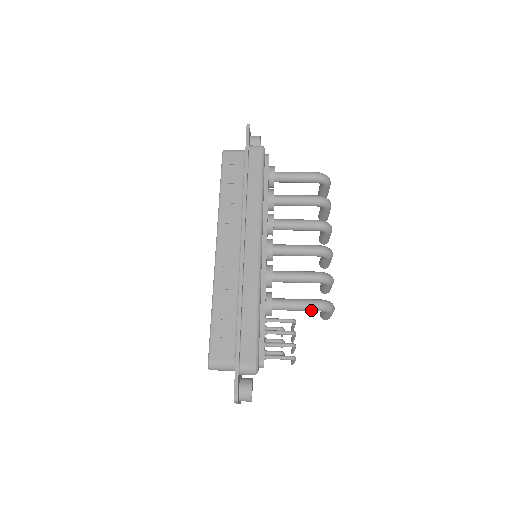
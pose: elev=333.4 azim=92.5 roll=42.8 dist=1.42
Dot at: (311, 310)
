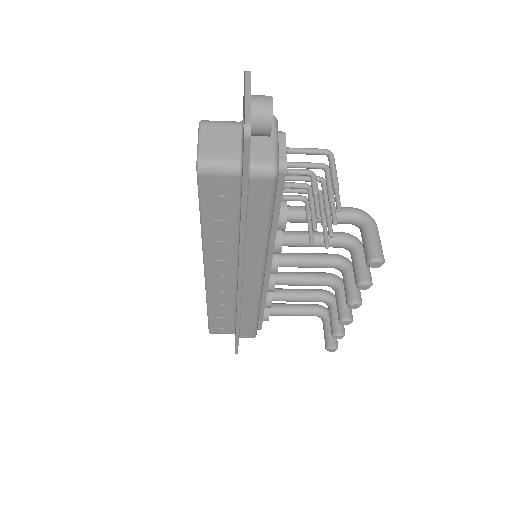
Dot at: occluded
